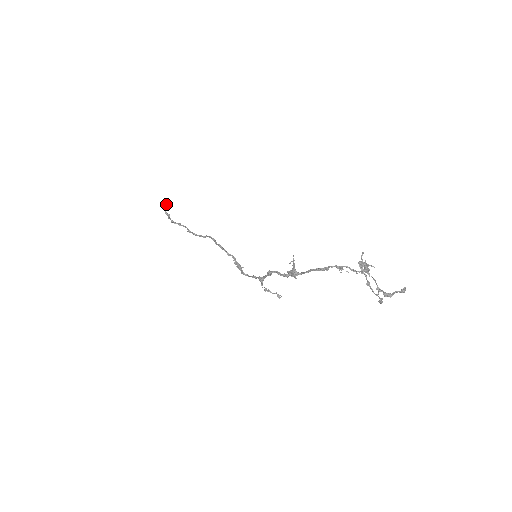
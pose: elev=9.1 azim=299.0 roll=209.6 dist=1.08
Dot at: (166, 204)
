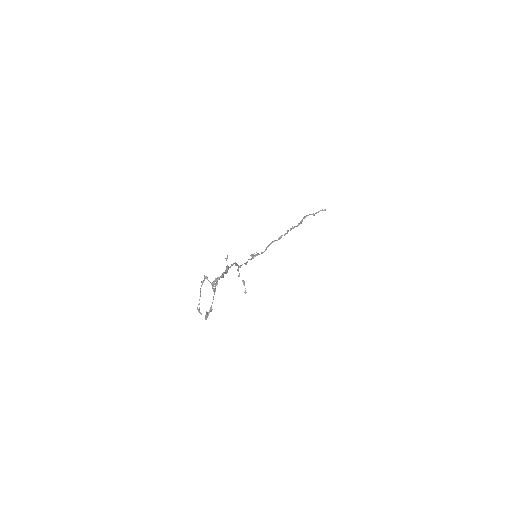
Dot at: occluded
